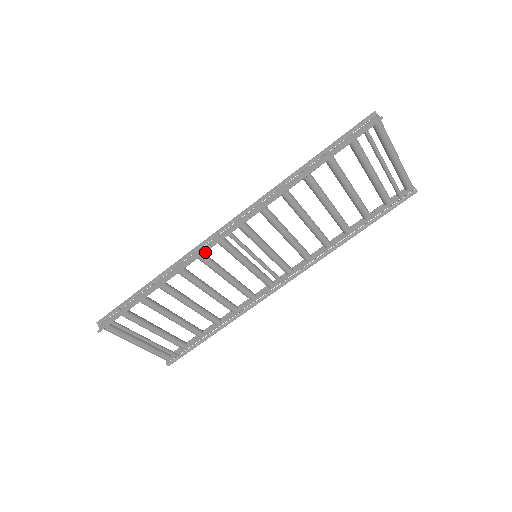
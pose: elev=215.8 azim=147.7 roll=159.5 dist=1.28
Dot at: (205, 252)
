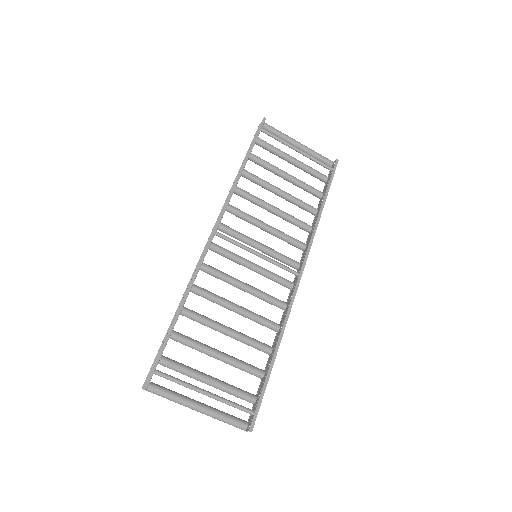
Dot at: (205, 255)
